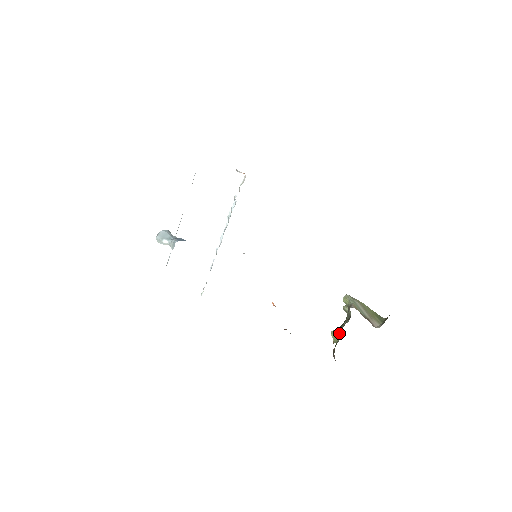
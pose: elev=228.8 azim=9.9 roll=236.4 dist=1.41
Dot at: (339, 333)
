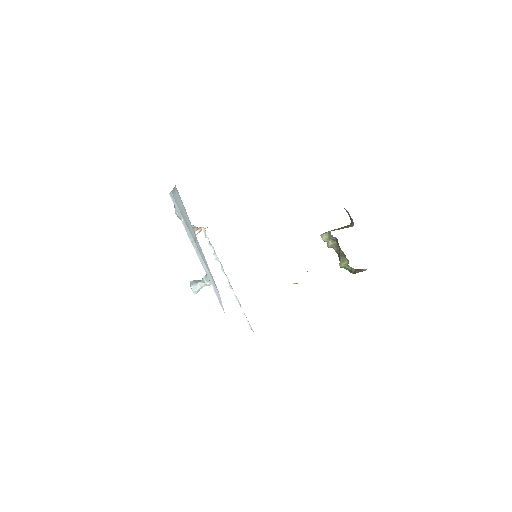
Dot at: (343, 259)
